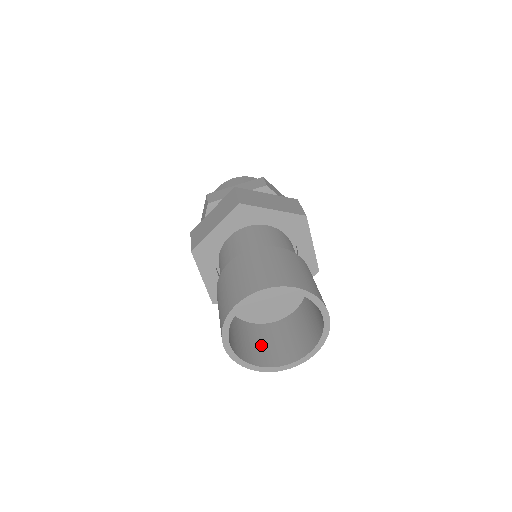
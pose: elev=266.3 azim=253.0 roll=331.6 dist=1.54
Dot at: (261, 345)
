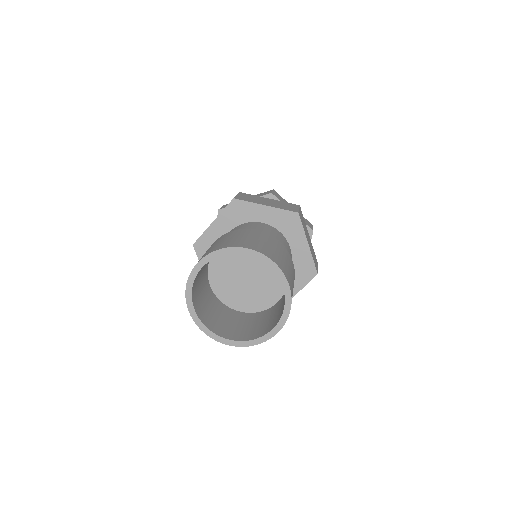
Dot at: (204, 299)
